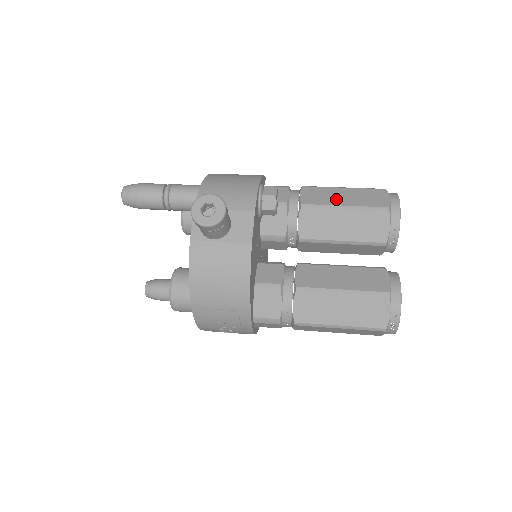
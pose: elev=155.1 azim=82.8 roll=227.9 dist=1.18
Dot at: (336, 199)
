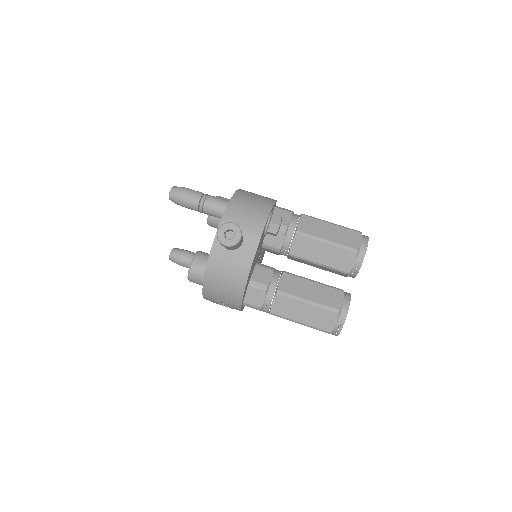
Dot at: (323, 233)
